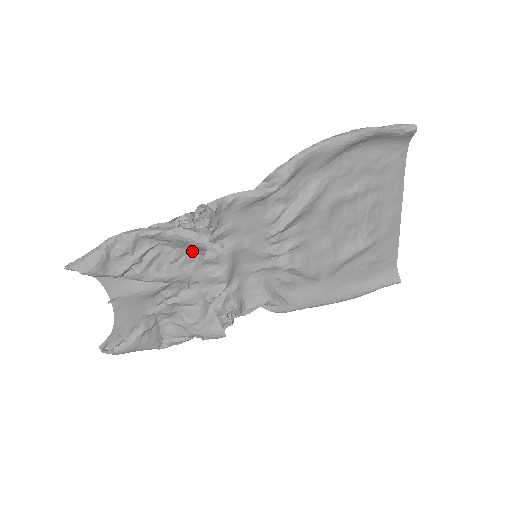
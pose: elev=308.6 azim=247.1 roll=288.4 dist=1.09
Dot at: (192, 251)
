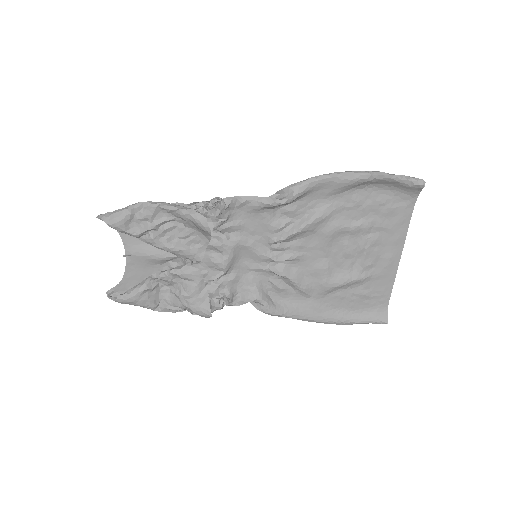
Dot at: (200, 234)
